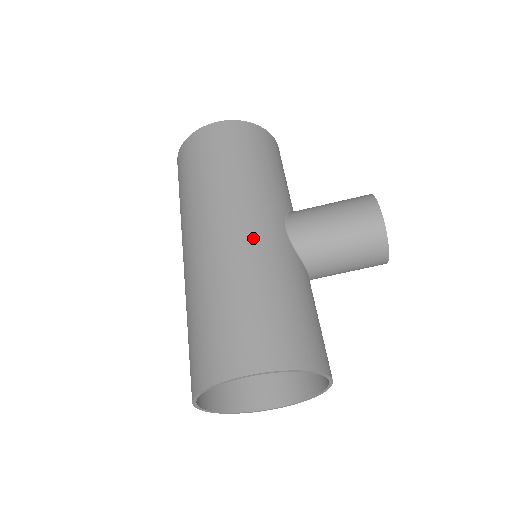
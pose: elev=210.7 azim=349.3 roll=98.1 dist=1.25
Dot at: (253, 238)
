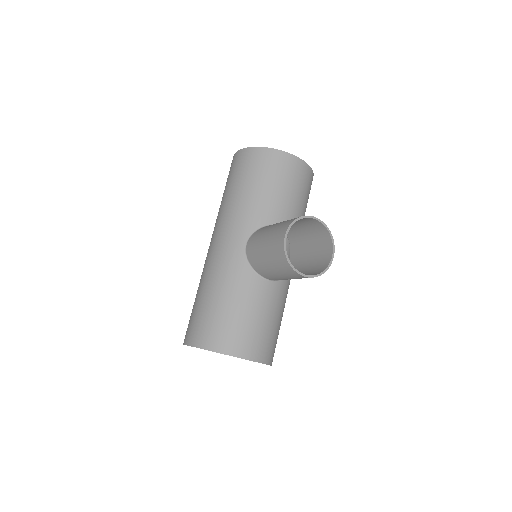
Dot at: (218, 254)
